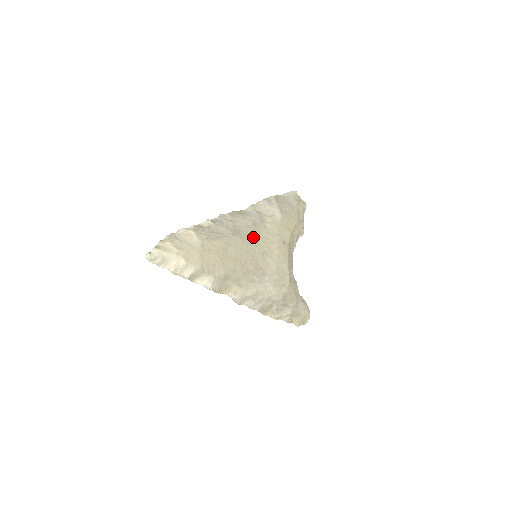
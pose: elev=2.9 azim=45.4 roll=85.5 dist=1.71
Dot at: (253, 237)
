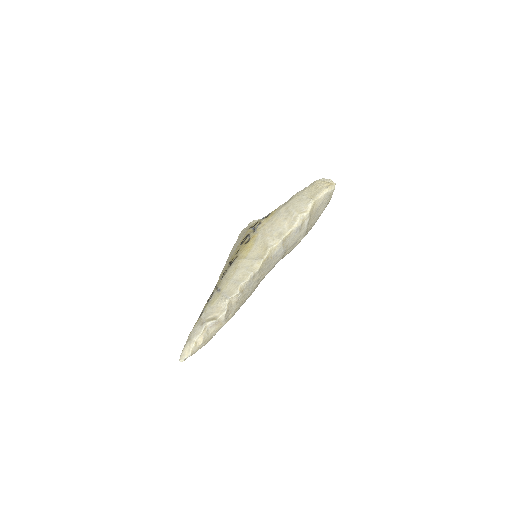
Dot at: occluded
